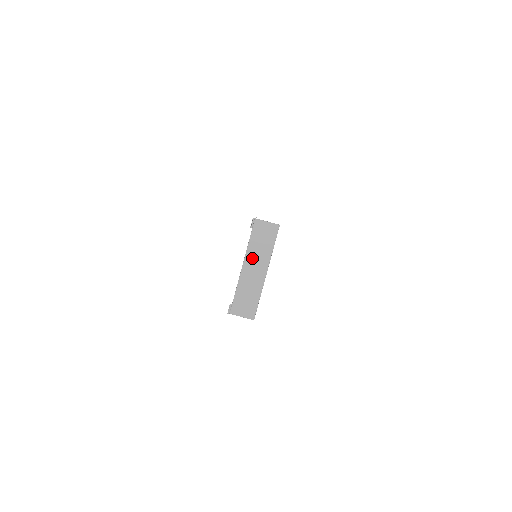
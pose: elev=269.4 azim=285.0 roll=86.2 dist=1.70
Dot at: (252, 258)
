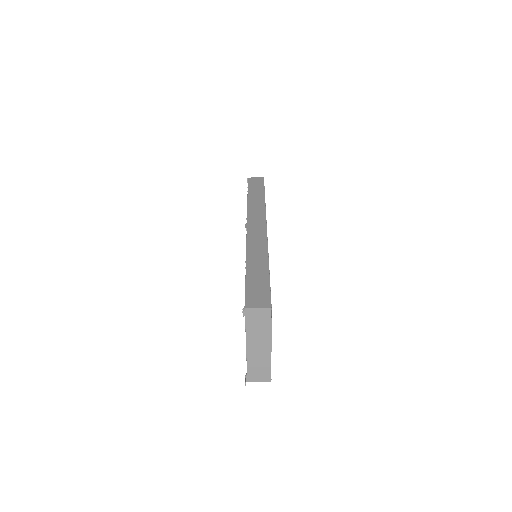
Dot at: (253, 339)
